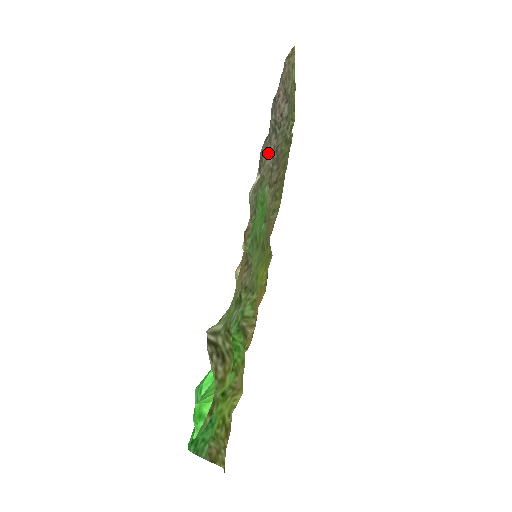
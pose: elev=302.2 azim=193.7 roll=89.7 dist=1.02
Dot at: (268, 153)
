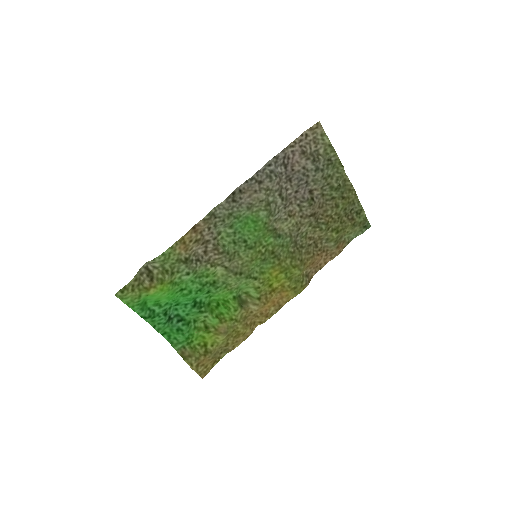
Dot at: (256, 190)
